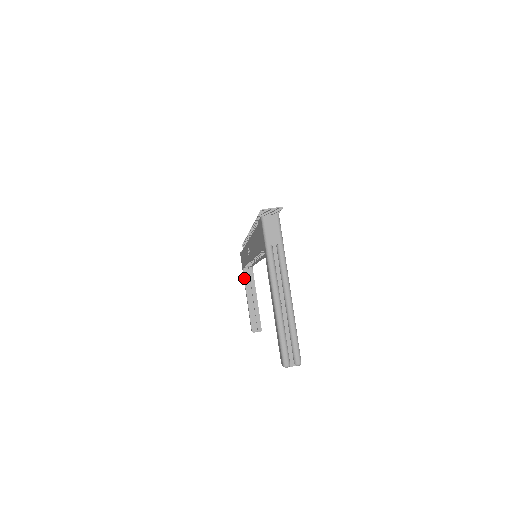
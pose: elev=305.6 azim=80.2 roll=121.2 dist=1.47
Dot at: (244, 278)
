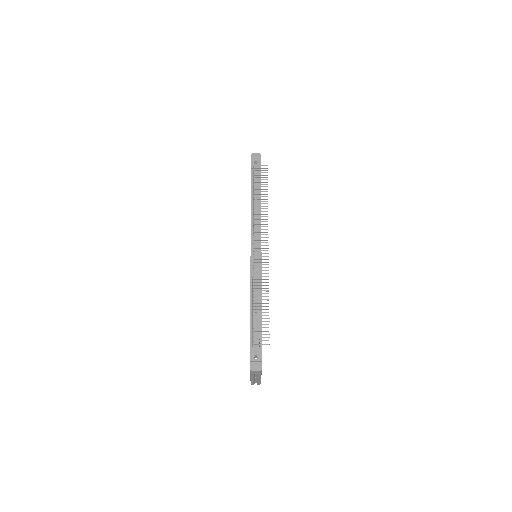
Dot at: occluded
